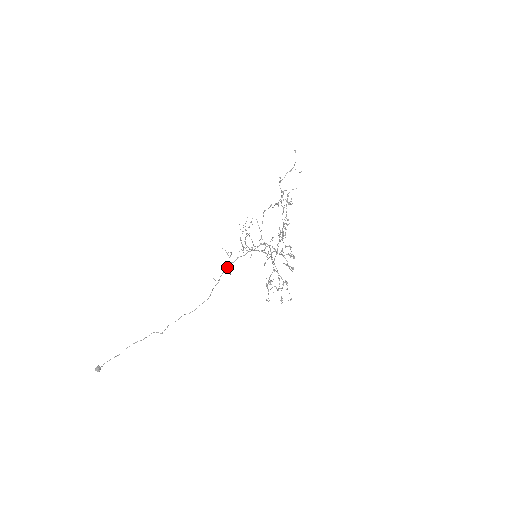
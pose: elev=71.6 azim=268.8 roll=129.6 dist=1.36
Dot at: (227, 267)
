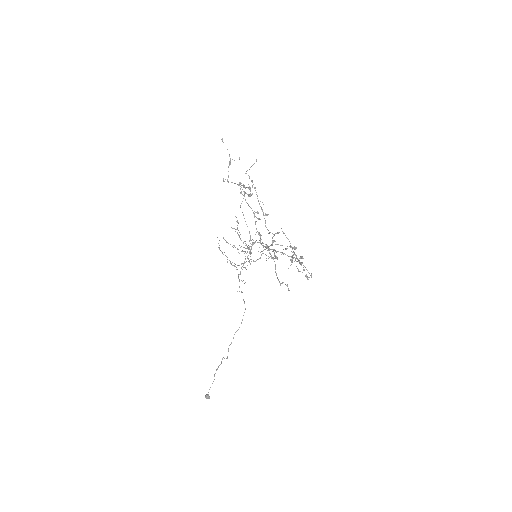
Dot at: occluded
